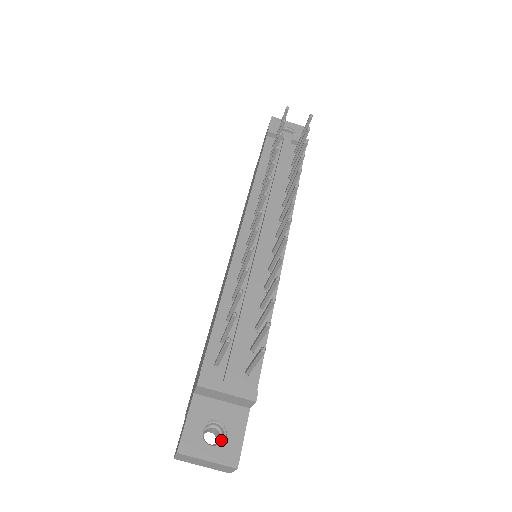
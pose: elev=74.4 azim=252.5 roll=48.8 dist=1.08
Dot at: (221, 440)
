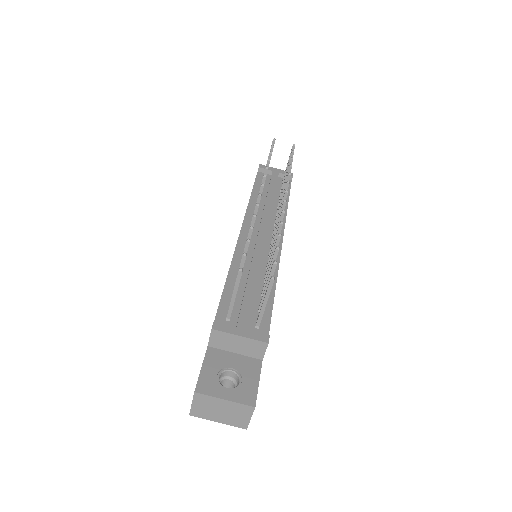
Dot at: occluded
